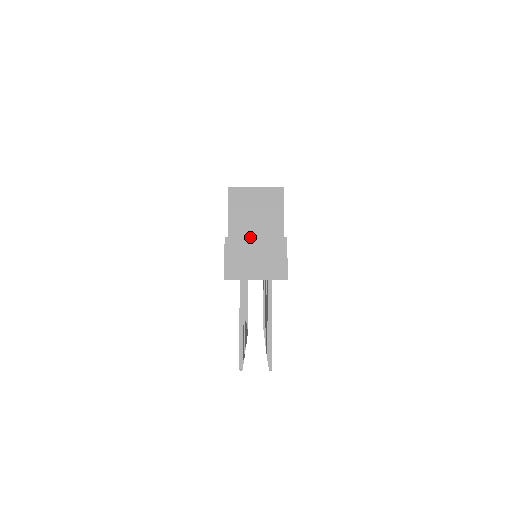
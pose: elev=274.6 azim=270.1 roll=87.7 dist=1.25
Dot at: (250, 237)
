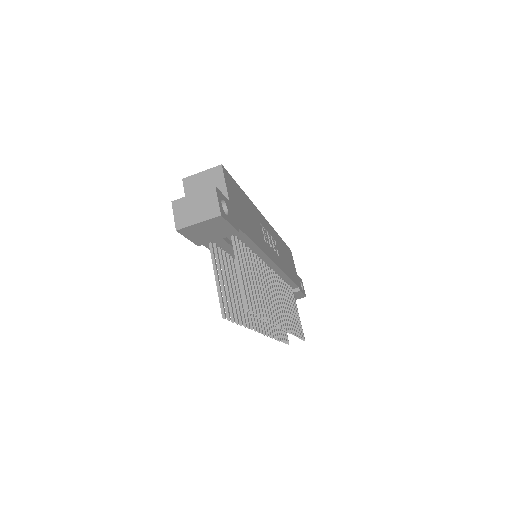
Dot at: (189, 195)
